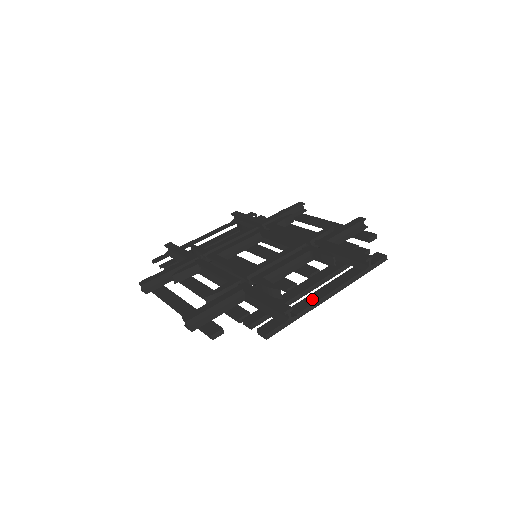
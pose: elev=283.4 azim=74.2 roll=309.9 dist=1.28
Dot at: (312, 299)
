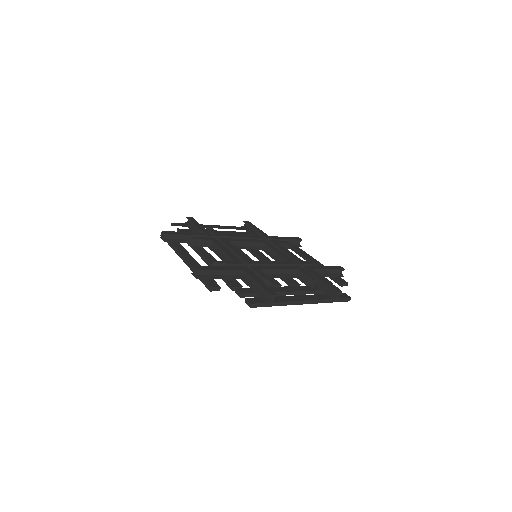
Dot at: (291, 299)
